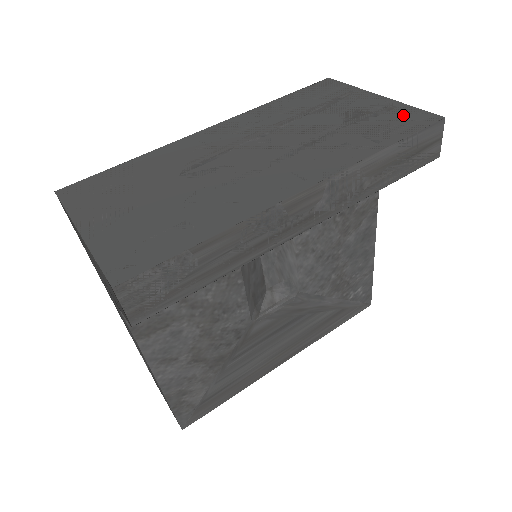
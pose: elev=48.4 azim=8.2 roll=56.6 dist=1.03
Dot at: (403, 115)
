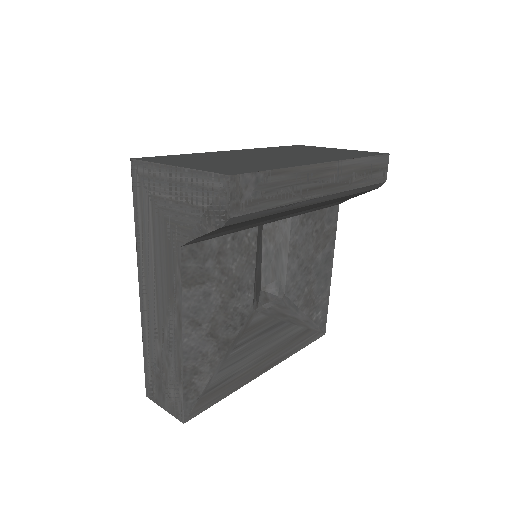
Dot at: (363, 152)
